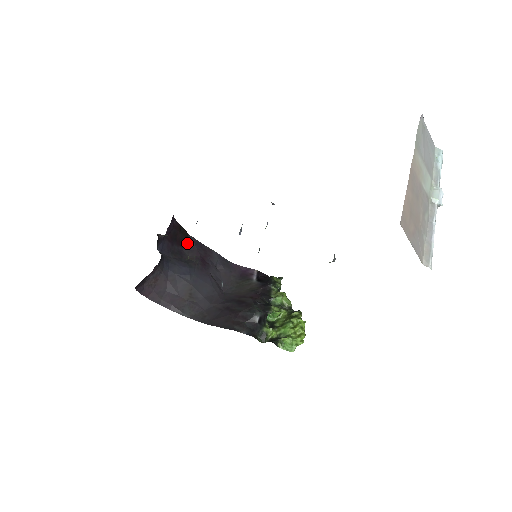
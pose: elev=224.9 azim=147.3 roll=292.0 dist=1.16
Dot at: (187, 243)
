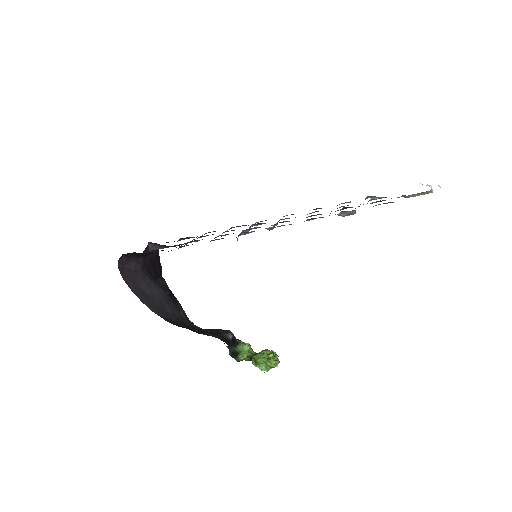
Dot at: (160, 279)
